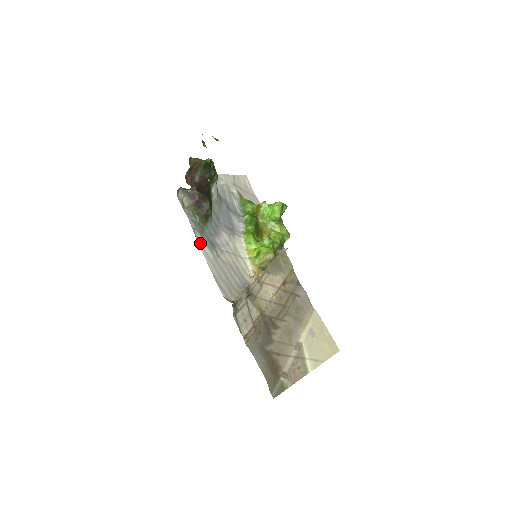
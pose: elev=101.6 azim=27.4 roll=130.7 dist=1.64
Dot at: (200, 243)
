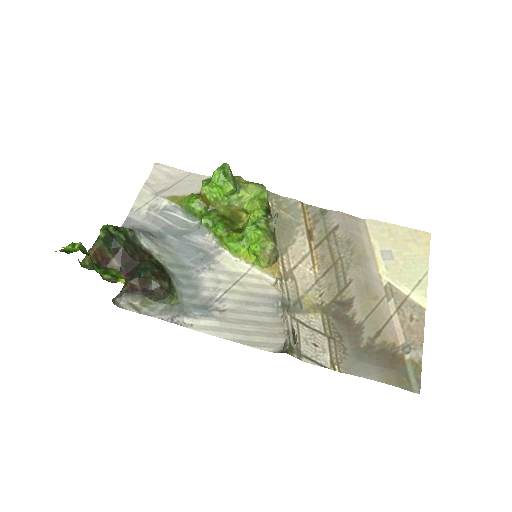
Dot at: (193, 325)
